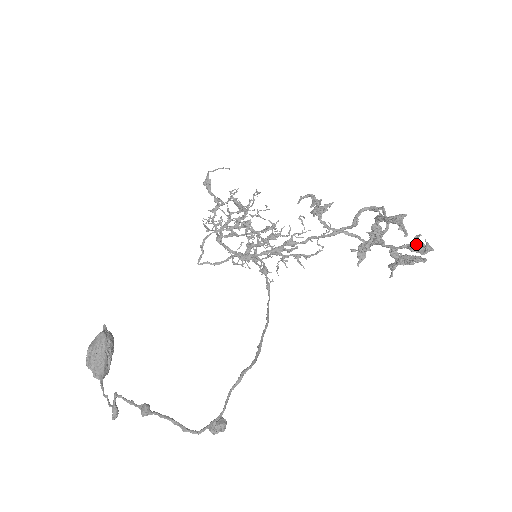
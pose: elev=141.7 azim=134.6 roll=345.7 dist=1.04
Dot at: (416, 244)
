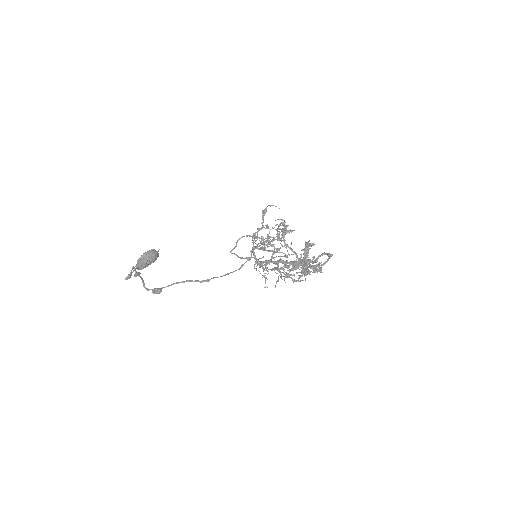
Dot at: (315, 266)
